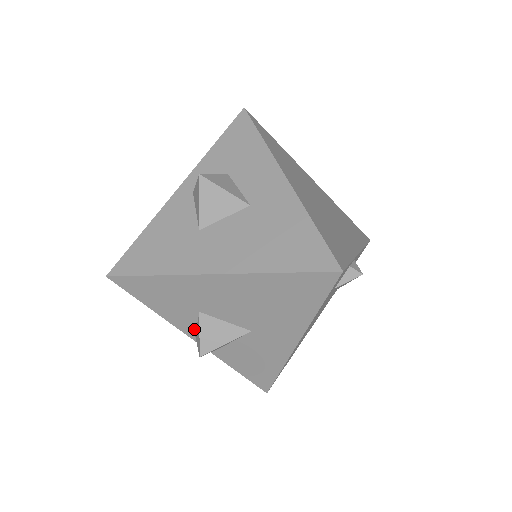
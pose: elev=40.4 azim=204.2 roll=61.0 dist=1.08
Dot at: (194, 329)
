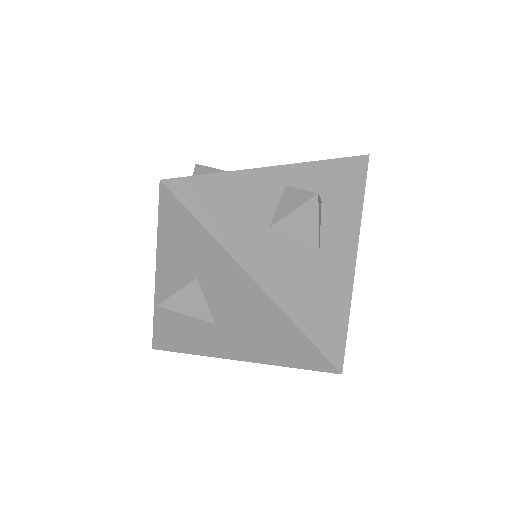
Dot at: (170, 277)
